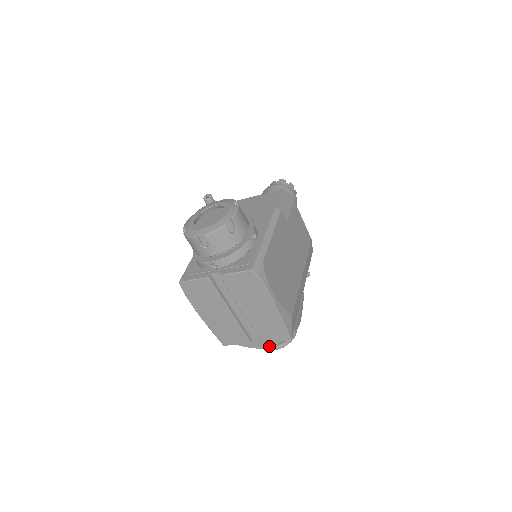
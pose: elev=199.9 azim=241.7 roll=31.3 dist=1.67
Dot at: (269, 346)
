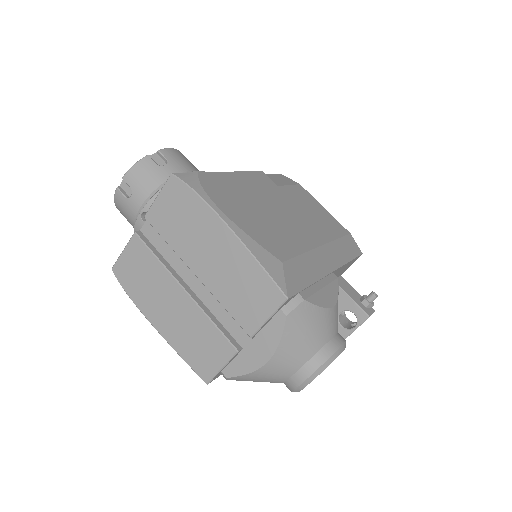
Dot at: (272, 349)
